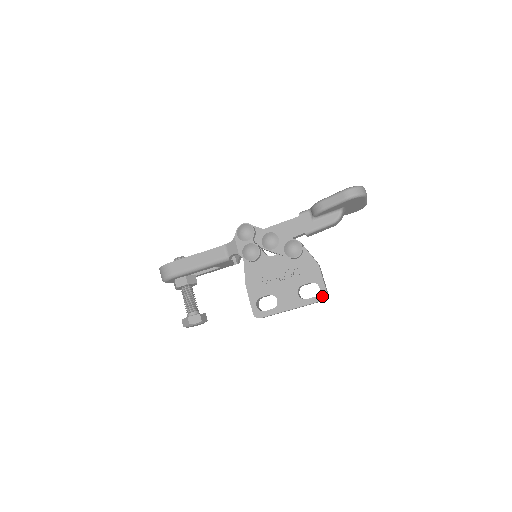
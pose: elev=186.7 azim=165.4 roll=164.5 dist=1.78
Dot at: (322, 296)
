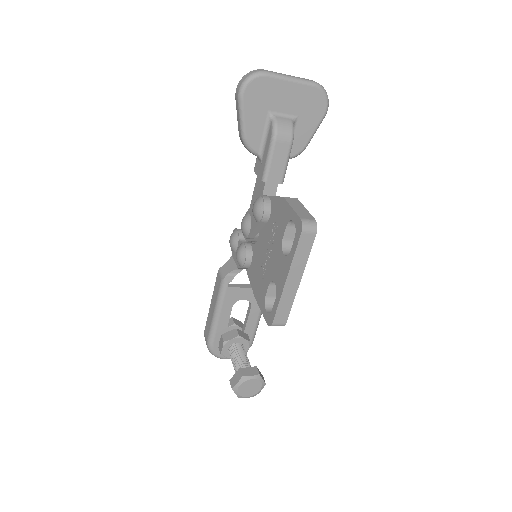
Dot at: (298, 228)
